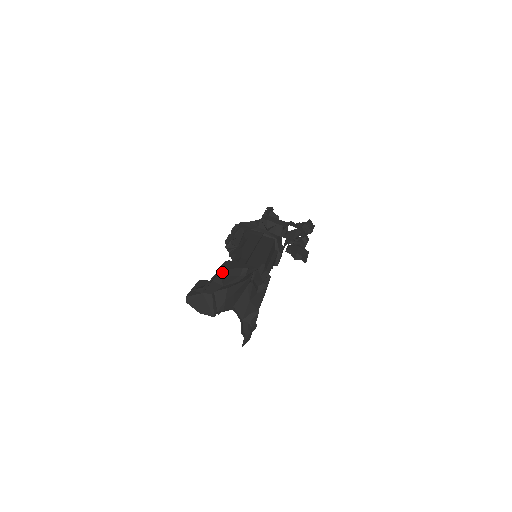
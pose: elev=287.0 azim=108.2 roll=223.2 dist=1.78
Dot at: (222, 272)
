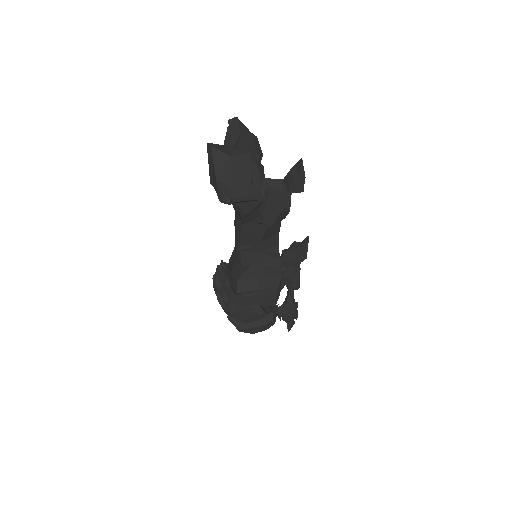
Dot at: (233, 122)
